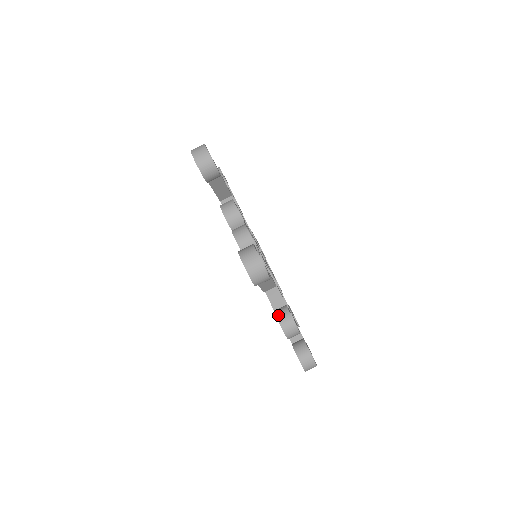
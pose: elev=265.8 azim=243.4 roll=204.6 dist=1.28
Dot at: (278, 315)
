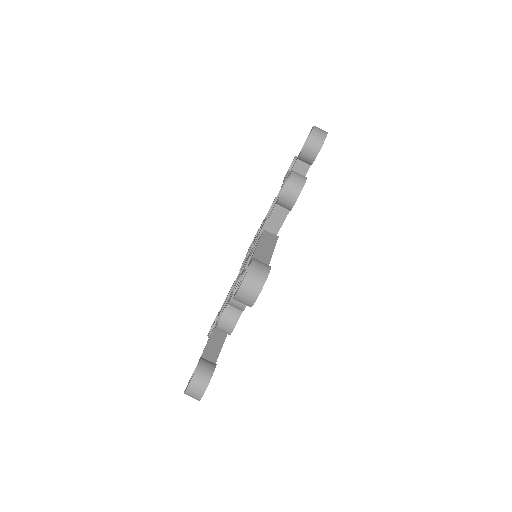
Dot at: occluded
